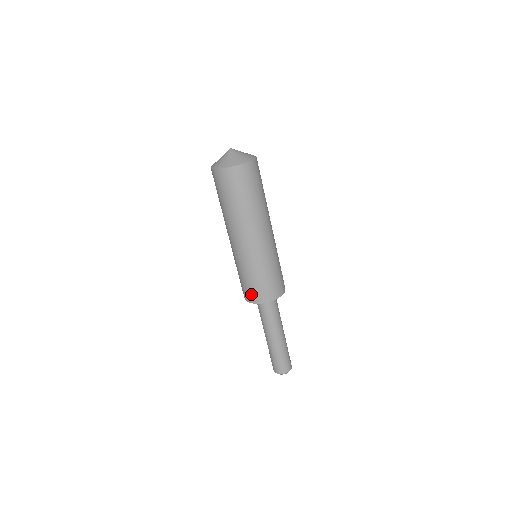
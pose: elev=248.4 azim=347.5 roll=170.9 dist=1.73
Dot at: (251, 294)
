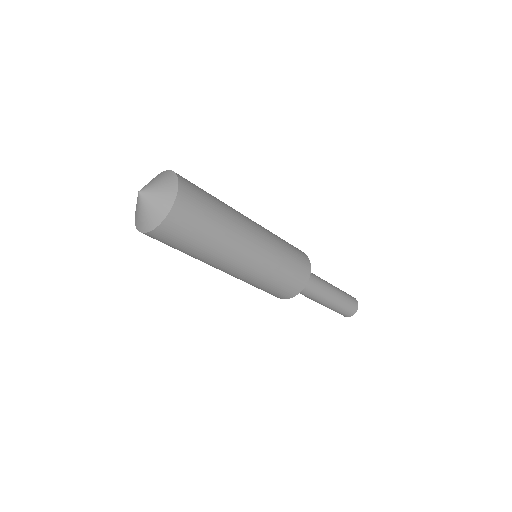
Dot at: occluded
